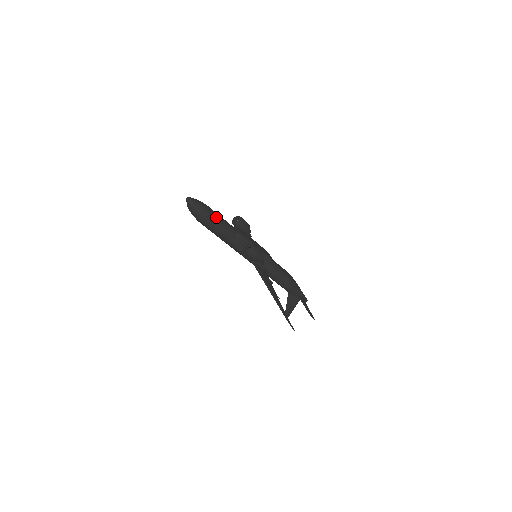
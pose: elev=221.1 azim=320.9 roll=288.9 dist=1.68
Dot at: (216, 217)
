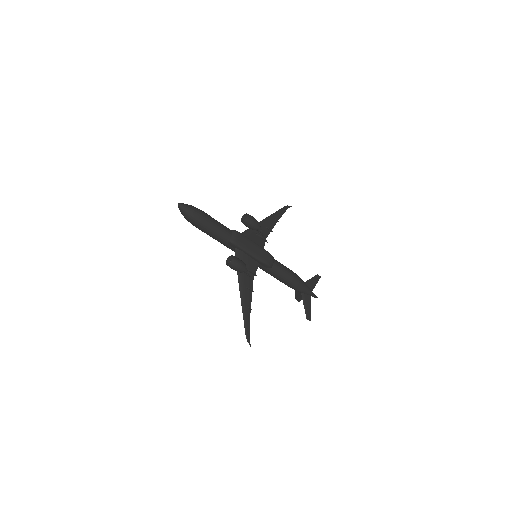
Dot at: (206, 224)
